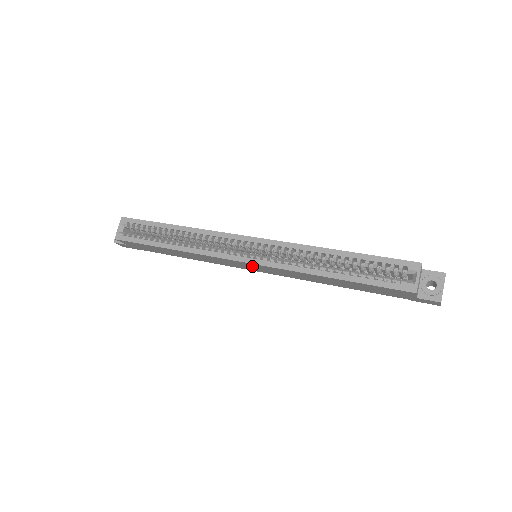
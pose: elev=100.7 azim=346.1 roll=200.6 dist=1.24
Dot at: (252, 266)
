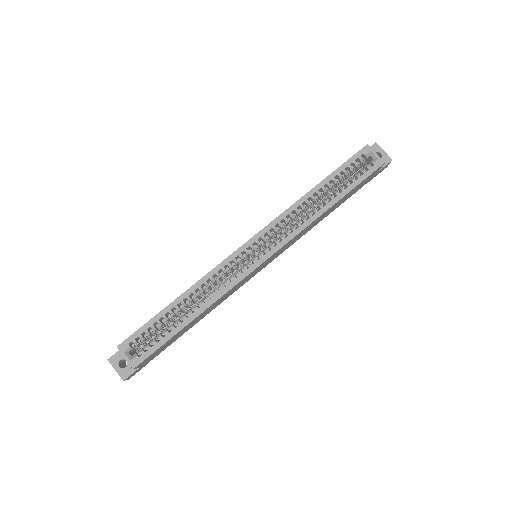
Dot at: (267, 262)
